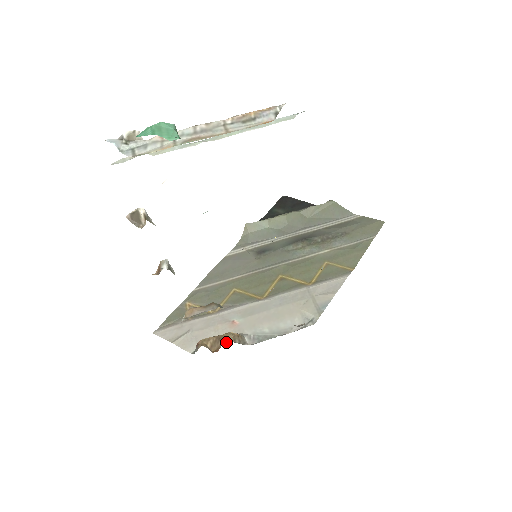
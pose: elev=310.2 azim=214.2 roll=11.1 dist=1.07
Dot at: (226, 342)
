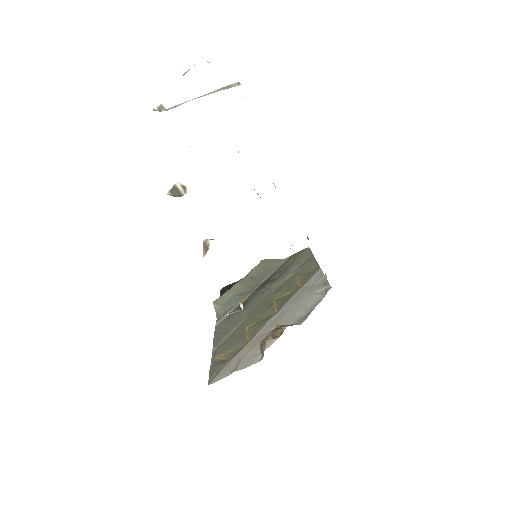
Dot at: (283, 326)
